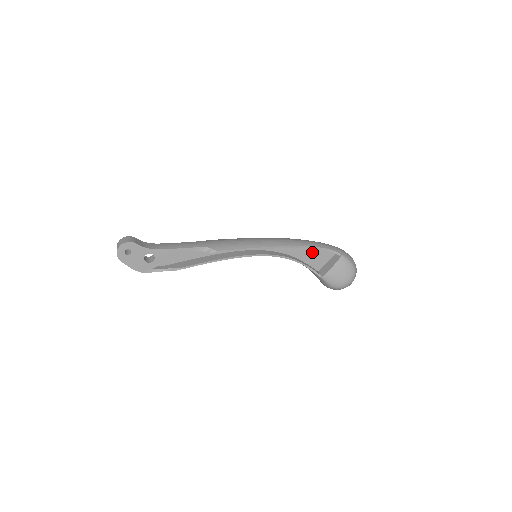
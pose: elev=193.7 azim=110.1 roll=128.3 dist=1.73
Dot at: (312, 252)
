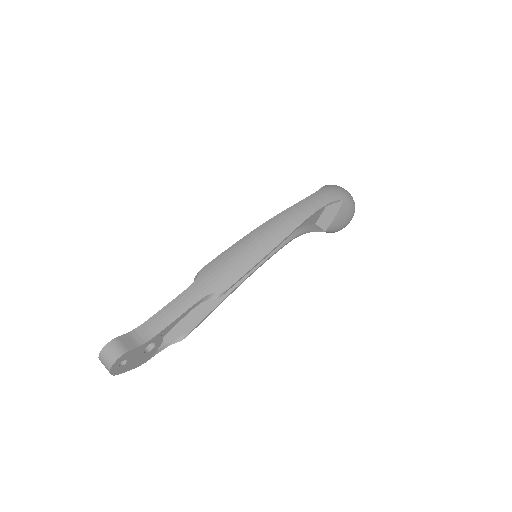
Dot at: occluded
